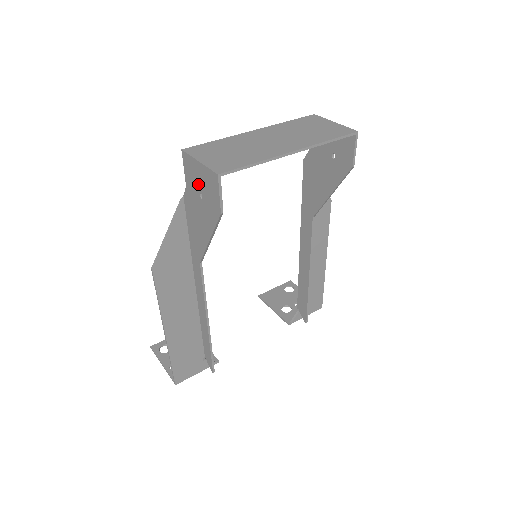
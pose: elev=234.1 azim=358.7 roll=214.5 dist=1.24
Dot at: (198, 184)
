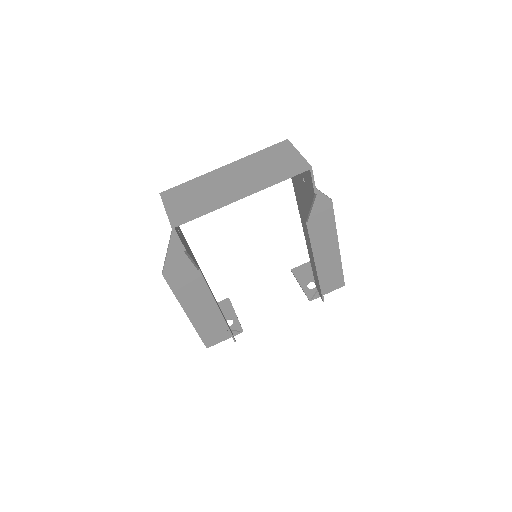
Dot at: occluded
